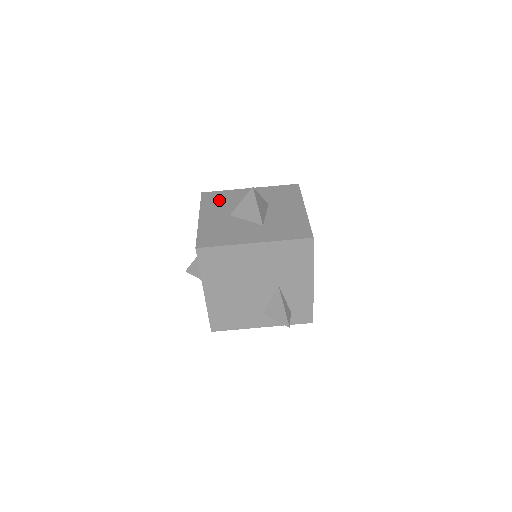
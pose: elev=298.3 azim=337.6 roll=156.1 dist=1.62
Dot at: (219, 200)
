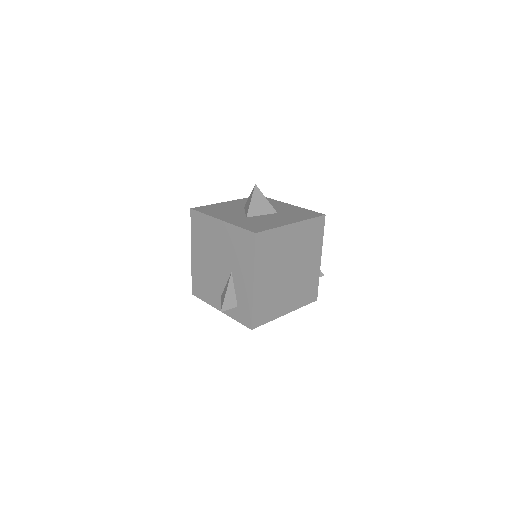
Dot at: occluded
